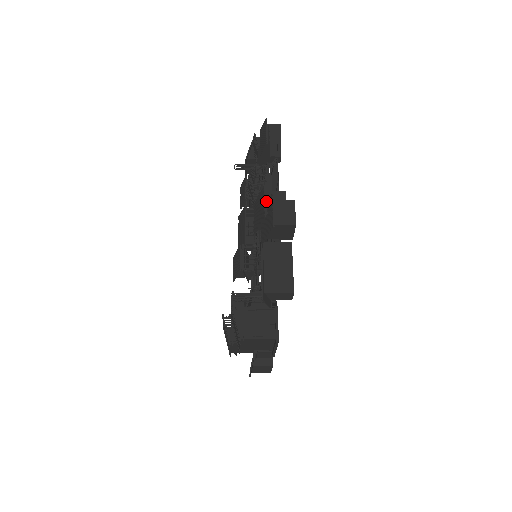
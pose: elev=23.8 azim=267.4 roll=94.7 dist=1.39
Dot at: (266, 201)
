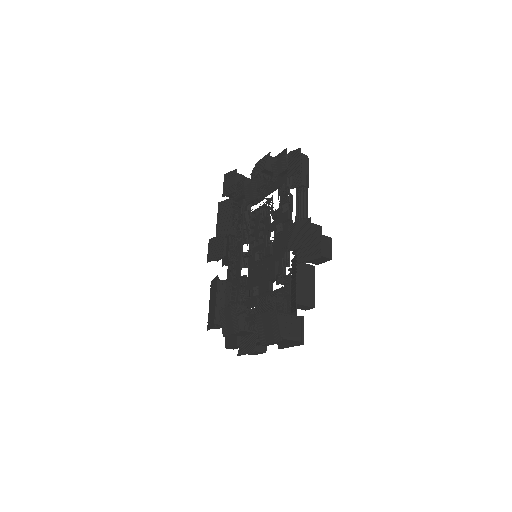
Dot at: (310, 231)
